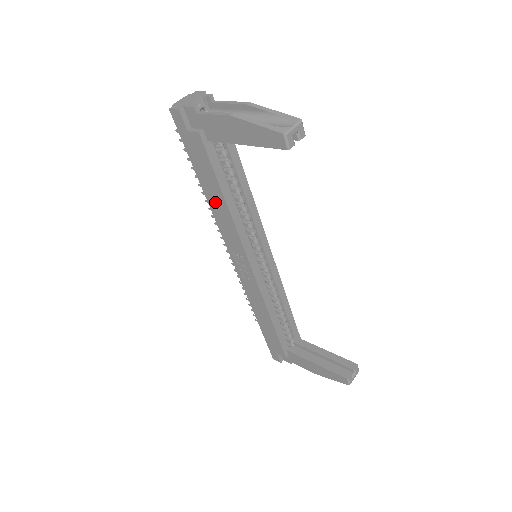
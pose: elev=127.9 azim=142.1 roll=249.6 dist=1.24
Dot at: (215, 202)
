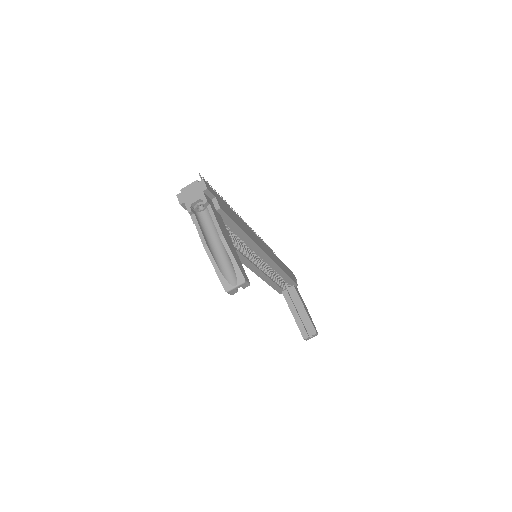
Dot at: occluded
